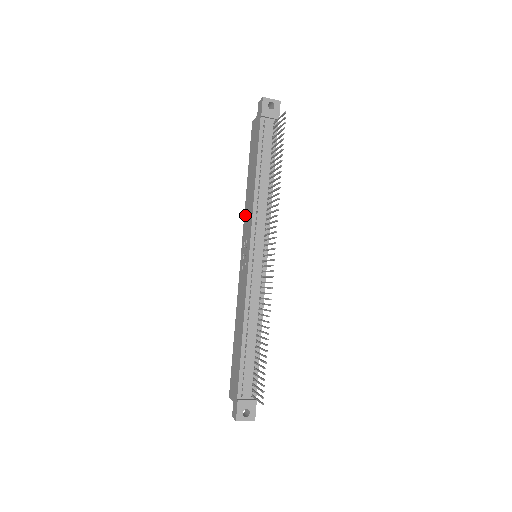
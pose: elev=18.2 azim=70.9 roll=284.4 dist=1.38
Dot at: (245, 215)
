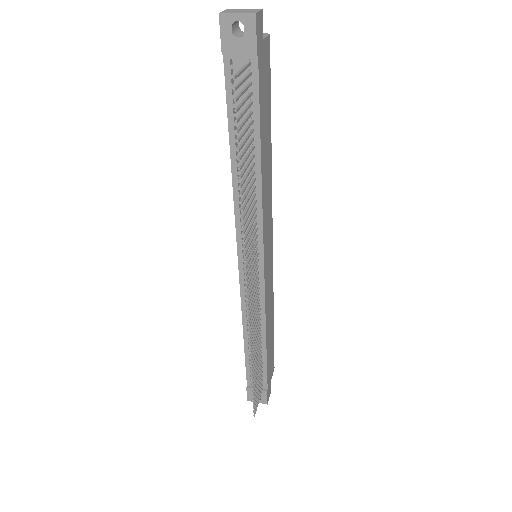
Dot at: occluded
